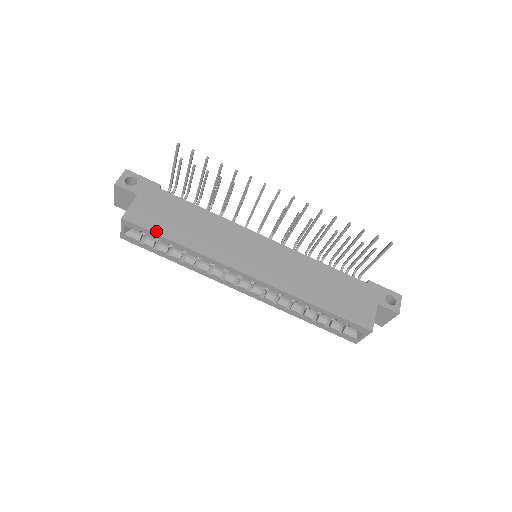
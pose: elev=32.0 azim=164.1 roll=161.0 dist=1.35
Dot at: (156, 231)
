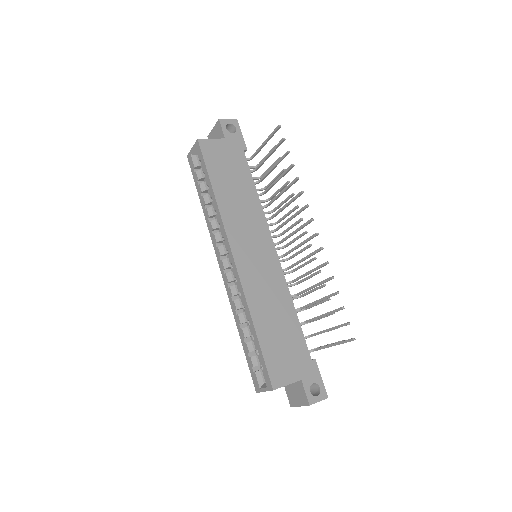
Dot at: (209, 168)
